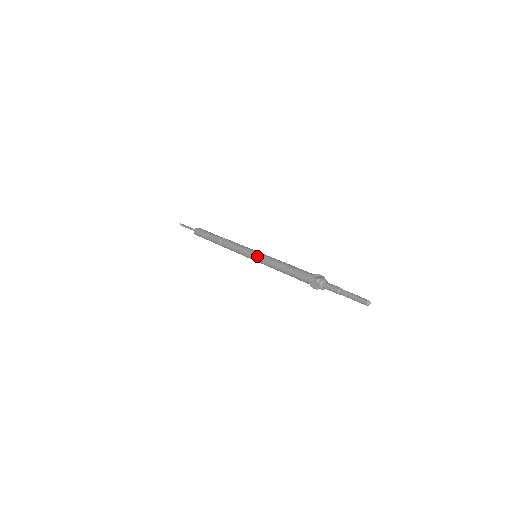
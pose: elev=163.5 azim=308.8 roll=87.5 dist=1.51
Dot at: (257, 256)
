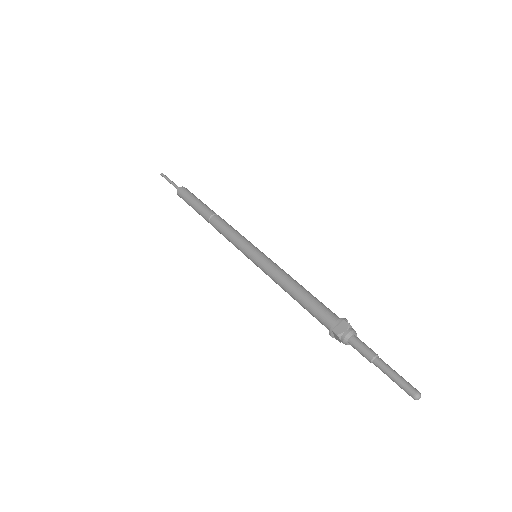
Dot at: (263, 255)
